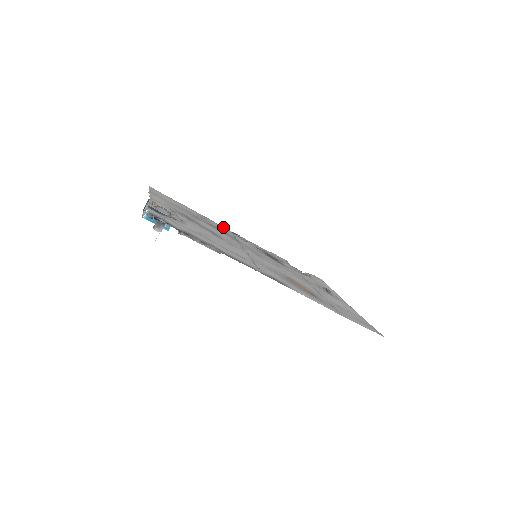
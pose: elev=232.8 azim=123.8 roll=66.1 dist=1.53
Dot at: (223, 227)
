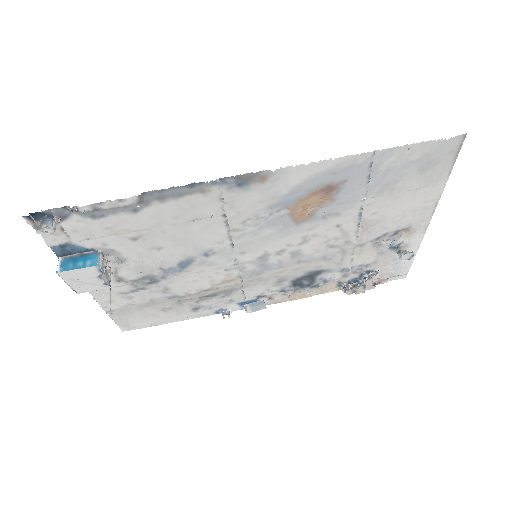
Dot at: (231, 308)
